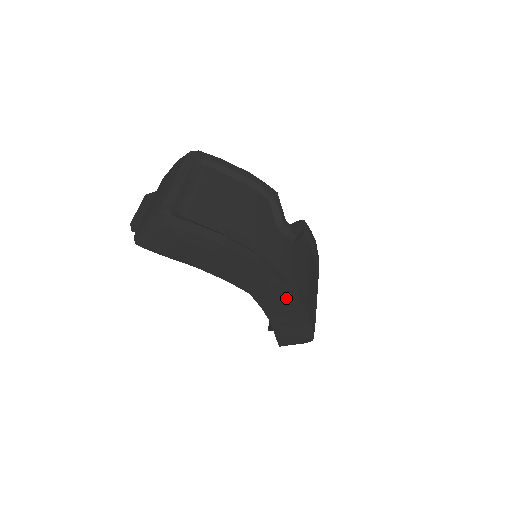
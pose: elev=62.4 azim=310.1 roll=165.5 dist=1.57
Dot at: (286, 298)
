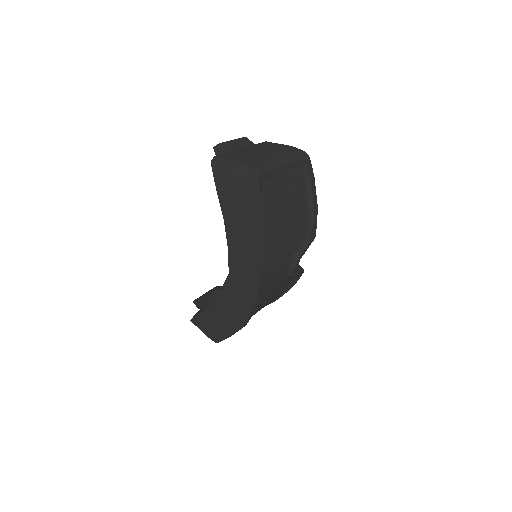
Dot at: (245, 304)
